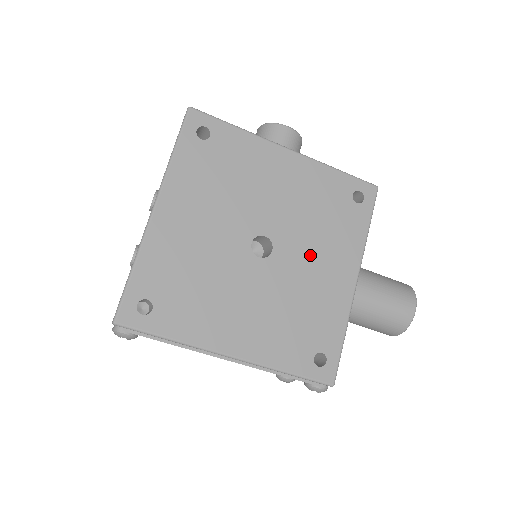
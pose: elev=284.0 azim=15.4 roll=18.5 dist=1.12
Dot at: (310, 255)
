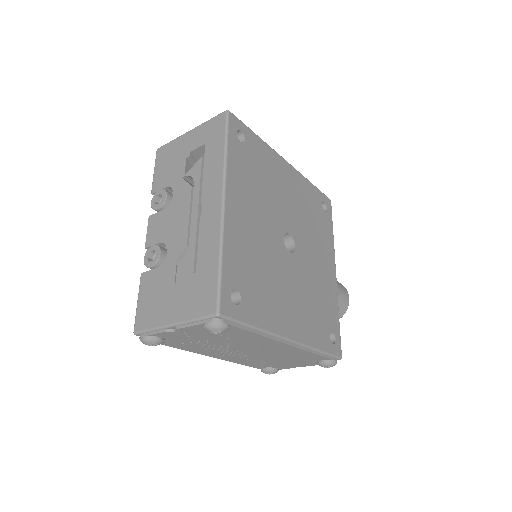
Dot at: (313, 251)
